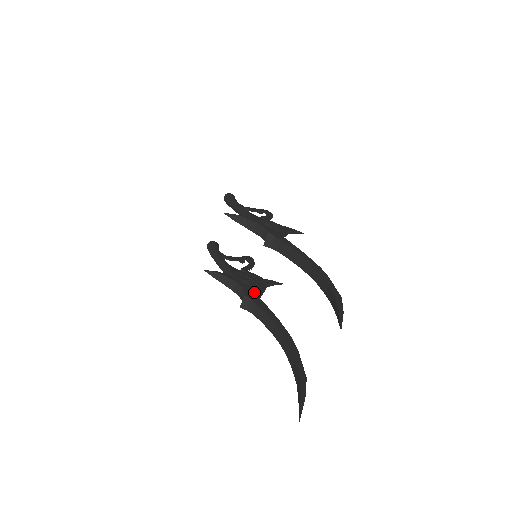
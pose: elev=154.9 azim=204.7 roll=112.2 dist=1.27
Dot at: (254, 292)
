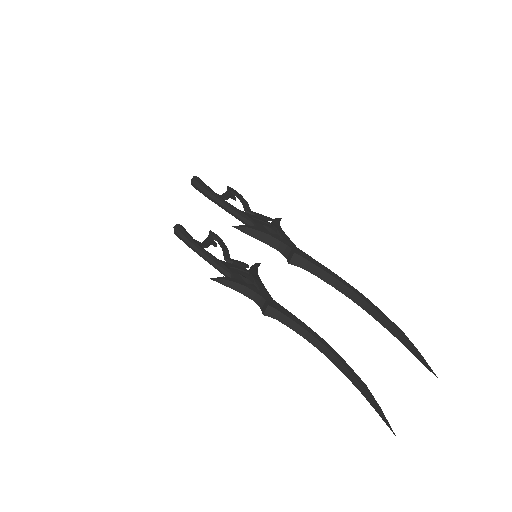
Dot at: (266, 295)
